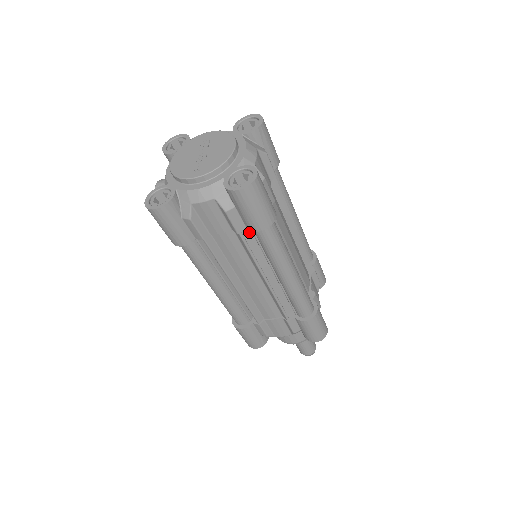
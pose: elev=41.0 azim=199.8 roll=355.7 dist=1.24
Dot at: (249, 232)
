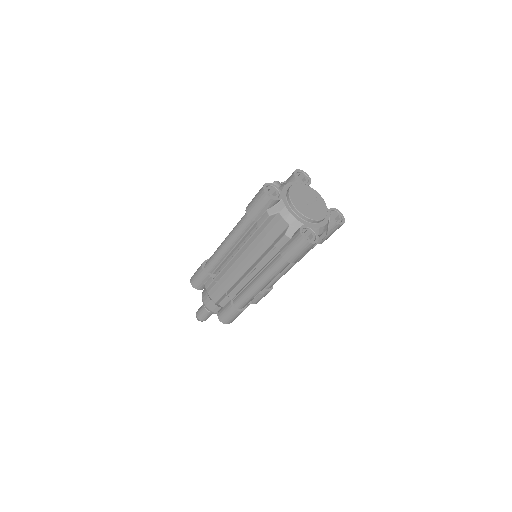
Dot at: (277, 250)
